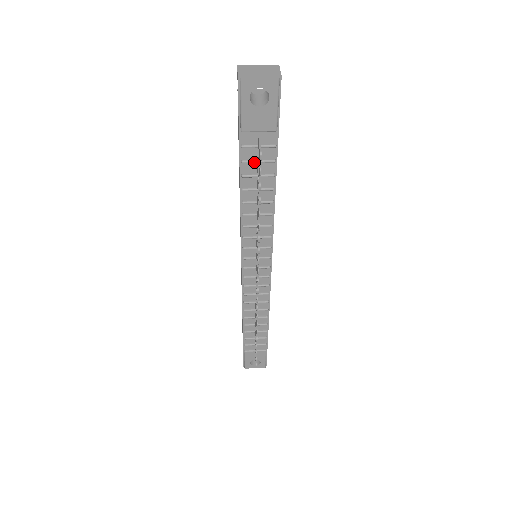
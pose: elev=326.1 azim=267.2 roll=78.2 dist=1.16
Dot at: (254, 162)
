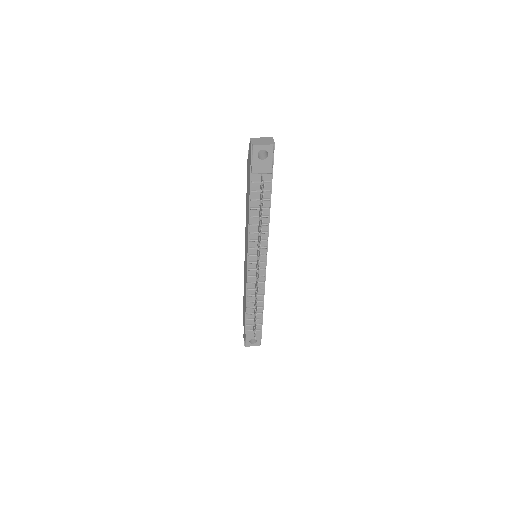
Dot at: (258, 191)
